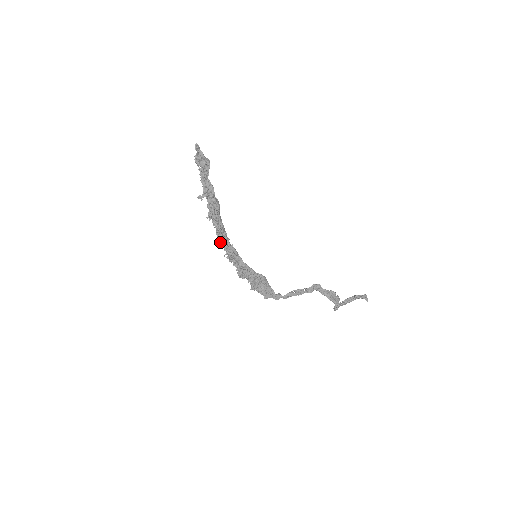
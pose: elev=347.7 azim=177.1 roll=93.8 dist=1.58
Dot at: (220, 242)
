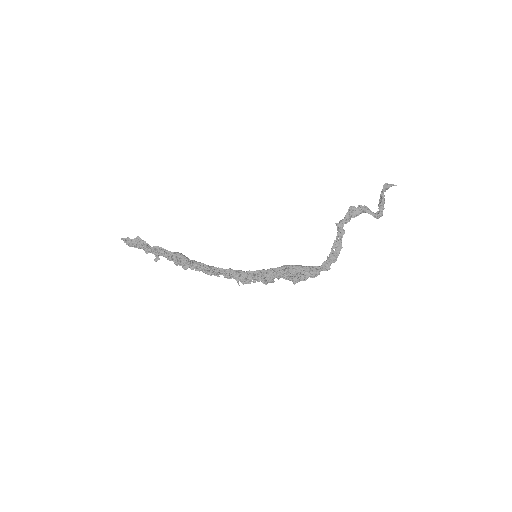
Dot at: occluded
